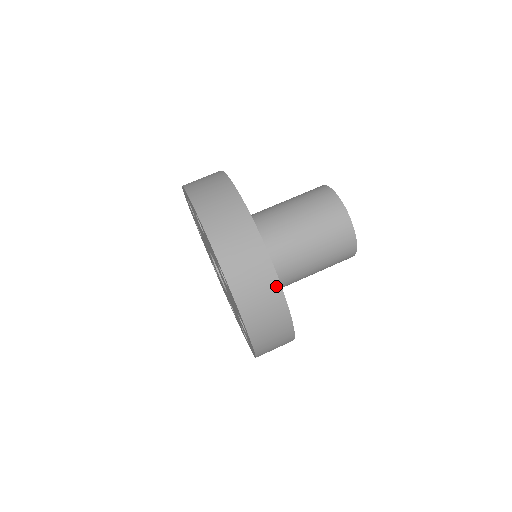
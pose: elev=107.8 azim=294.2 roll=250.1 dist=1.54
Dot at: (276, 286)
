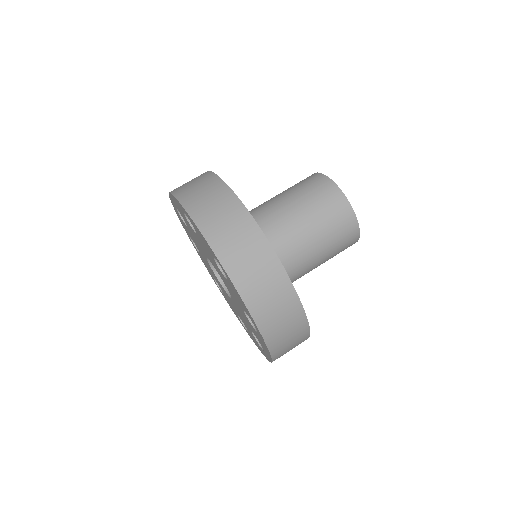
Dot at: (278, 267)
